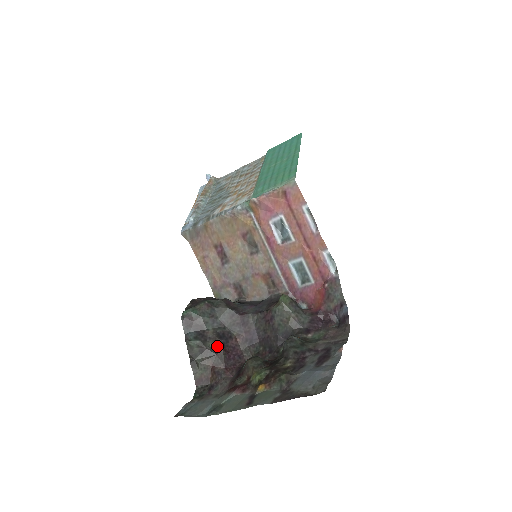
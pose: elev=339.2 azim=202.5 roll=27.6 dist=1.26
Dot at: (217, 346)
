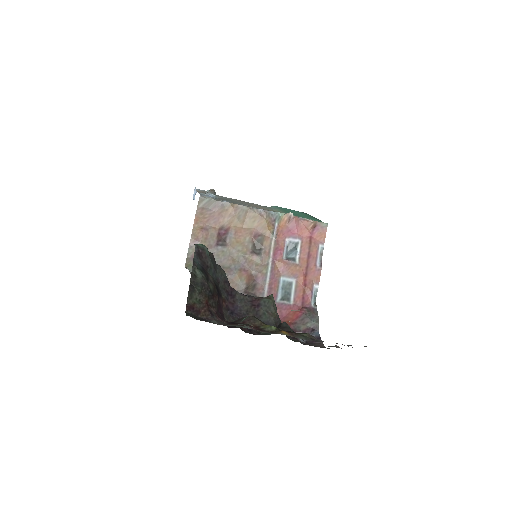
Dot at: (214, 292)
